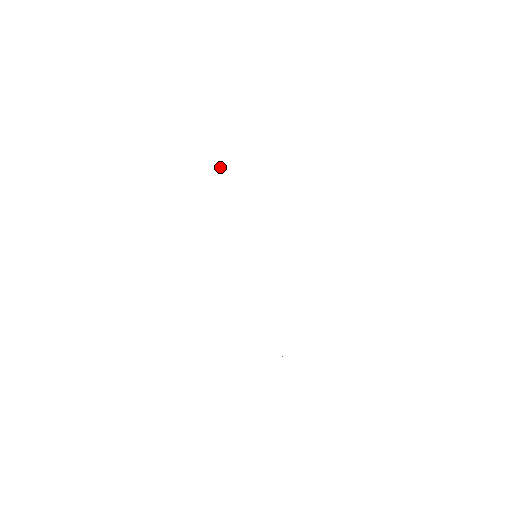
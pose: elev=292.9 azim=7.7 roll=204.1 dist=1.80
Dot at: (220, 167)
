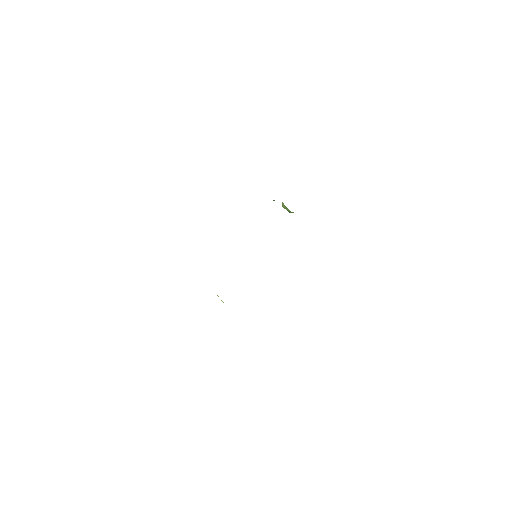
Dot at: (283, 203)
